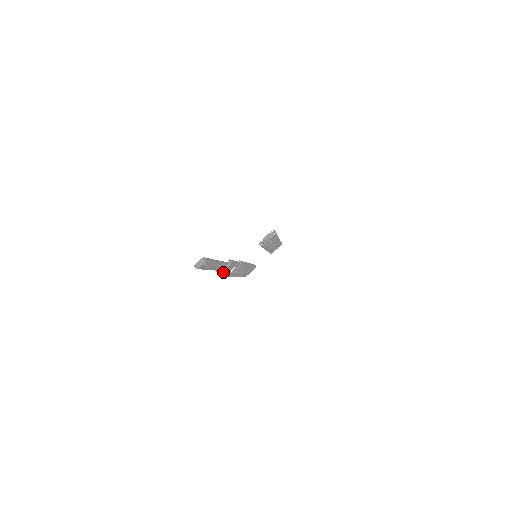
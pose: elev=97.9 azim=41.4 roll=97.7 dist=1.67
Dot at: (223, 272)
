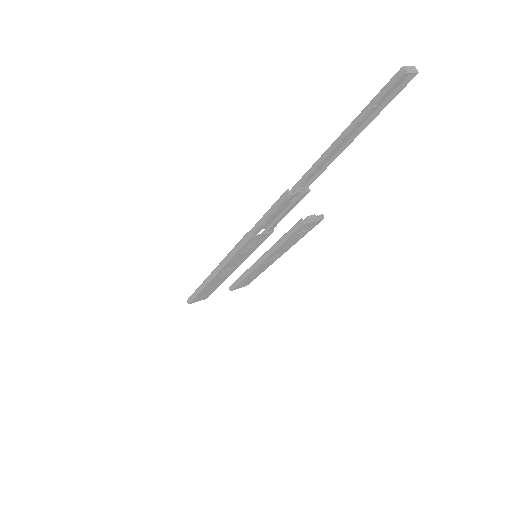
Dot at: (284, 203)
